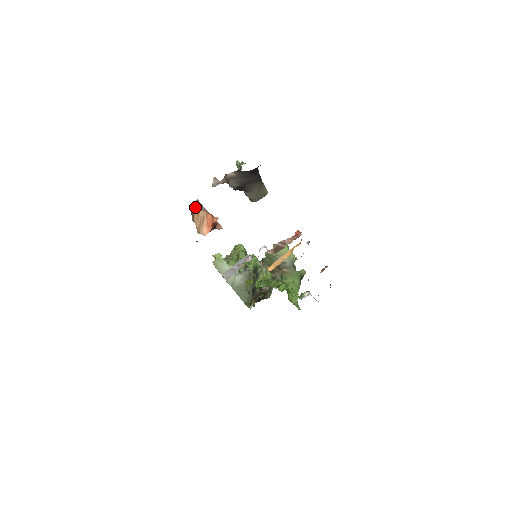
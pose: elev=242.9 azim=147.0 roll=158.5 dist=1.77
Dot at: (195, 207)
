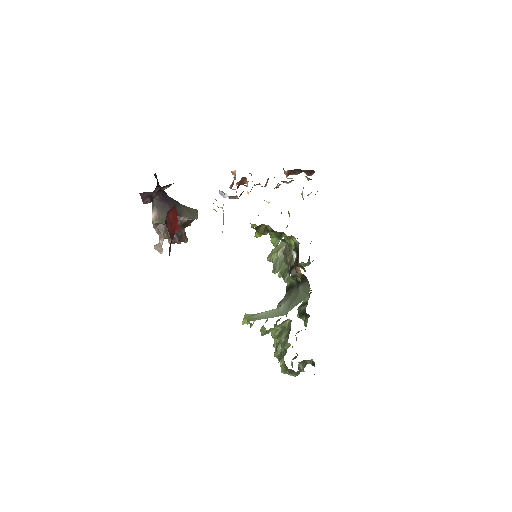
Dot at: occluded
